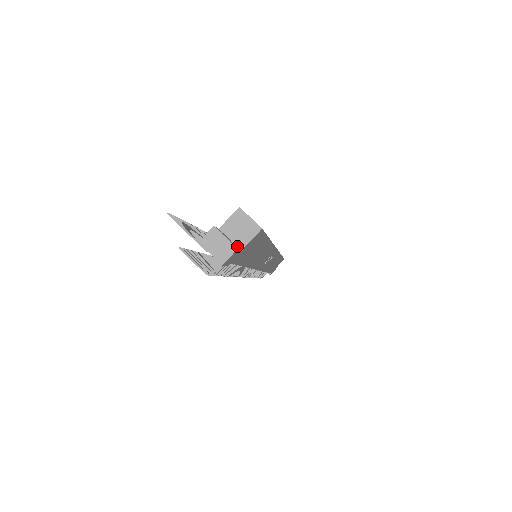
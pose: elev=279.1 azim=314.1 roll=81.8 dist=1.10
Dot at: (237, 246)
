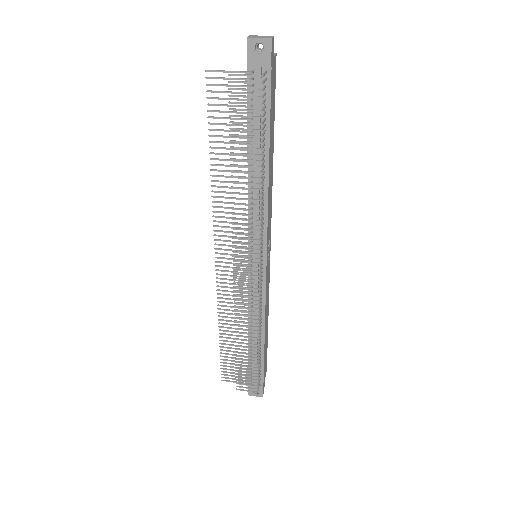
Dot at: occluded
